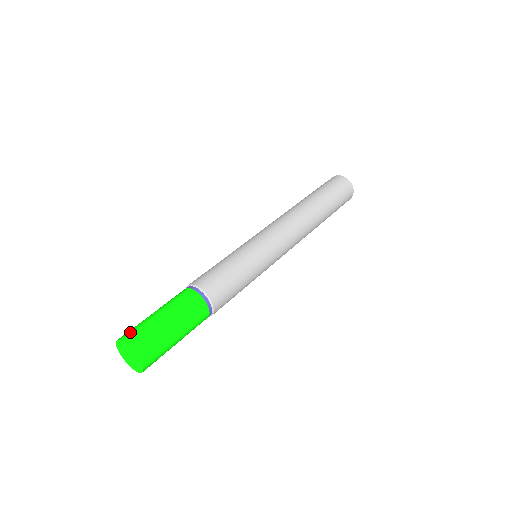
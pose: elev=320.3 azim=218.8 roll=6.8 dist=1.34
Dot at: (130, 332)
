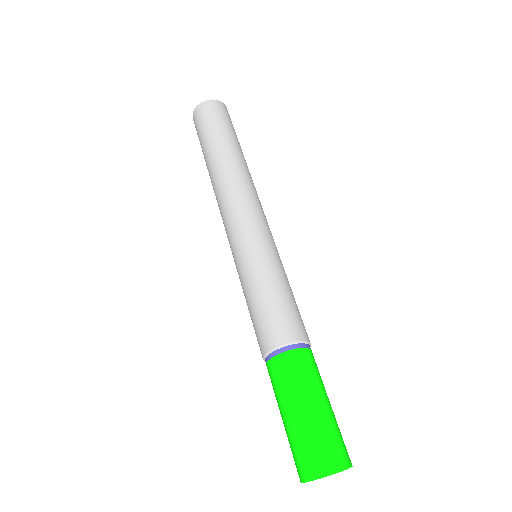
Dot at: (329, 452)
